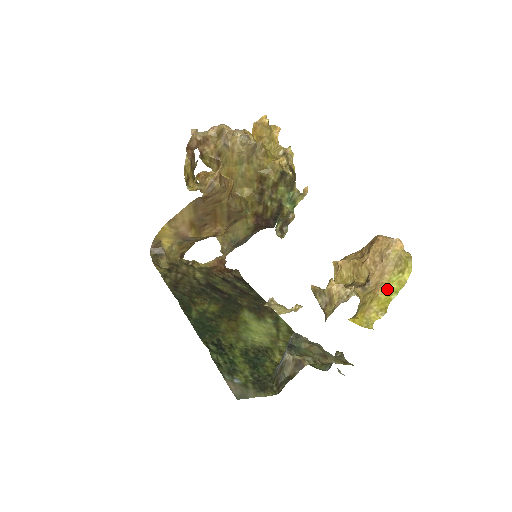
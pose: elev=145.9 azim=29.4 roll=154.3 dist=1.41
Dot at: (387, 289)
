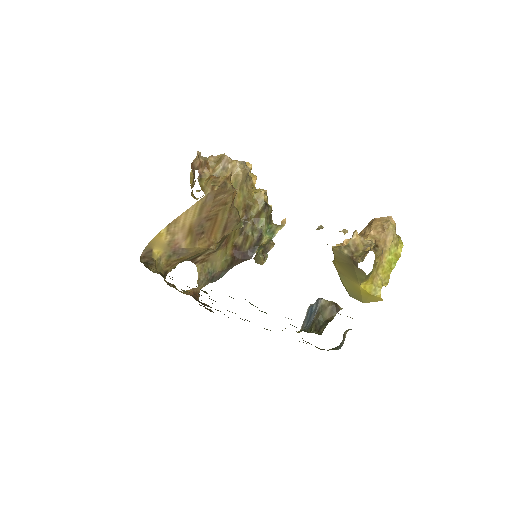
Dot at: (388, 259)
